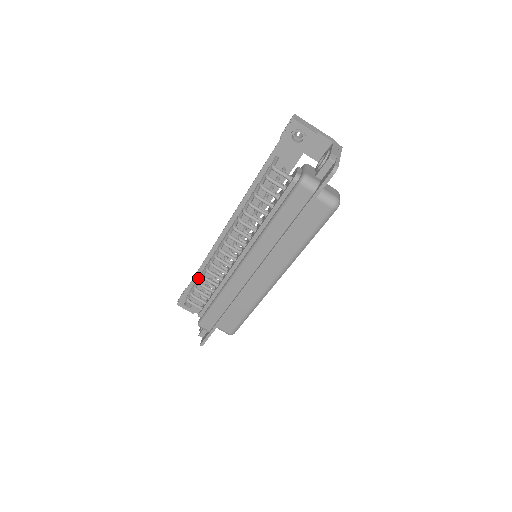
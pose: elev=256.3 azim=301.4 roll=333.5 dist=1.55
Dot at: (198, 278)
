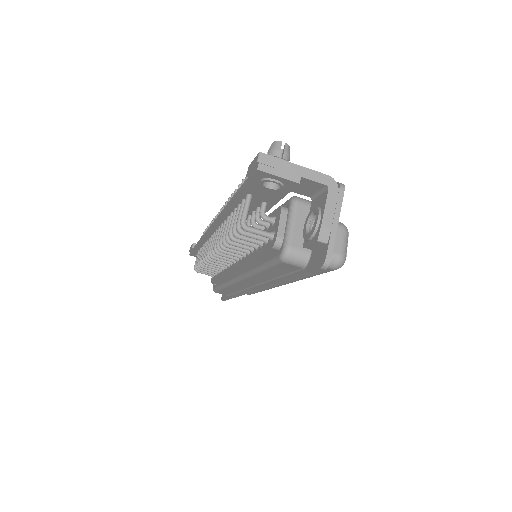
Dot at: (199, 259)
